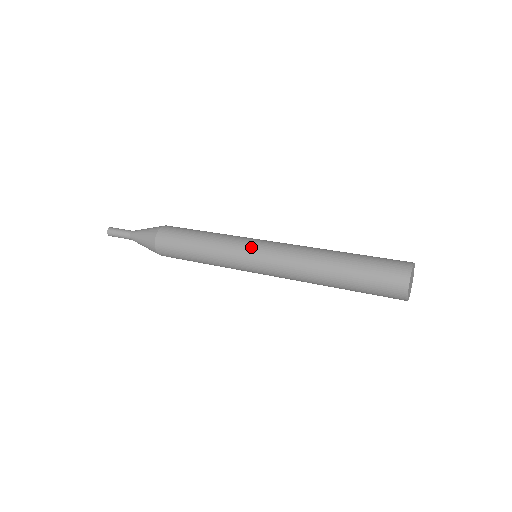
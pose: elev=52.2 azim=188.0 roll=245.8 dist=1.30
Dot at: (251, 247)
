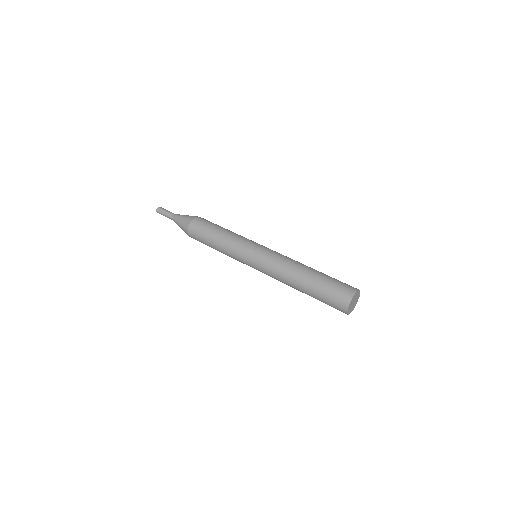
Dot at: occluded
